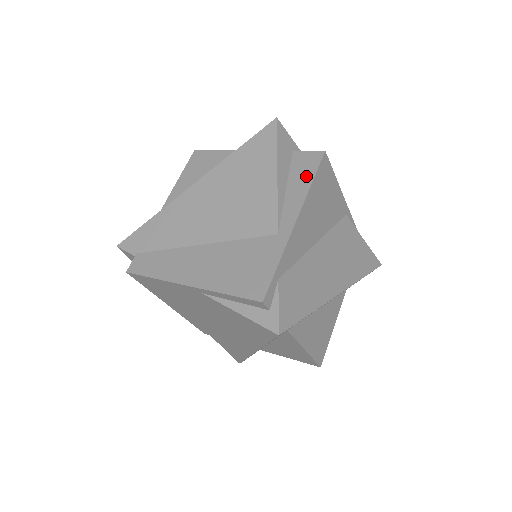
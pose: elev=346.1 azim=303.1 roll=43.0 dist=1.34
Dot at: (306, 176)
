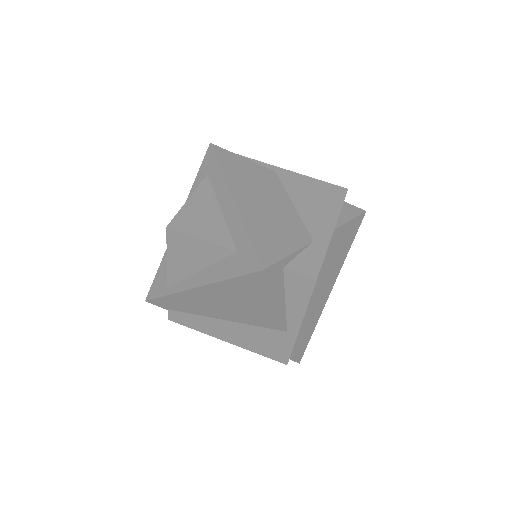
Dot at: (302, 297)
